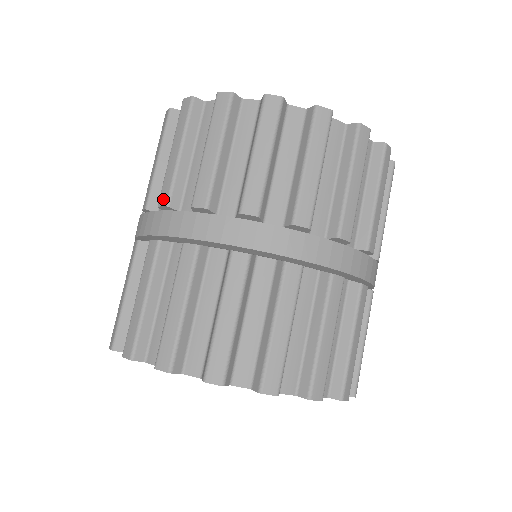
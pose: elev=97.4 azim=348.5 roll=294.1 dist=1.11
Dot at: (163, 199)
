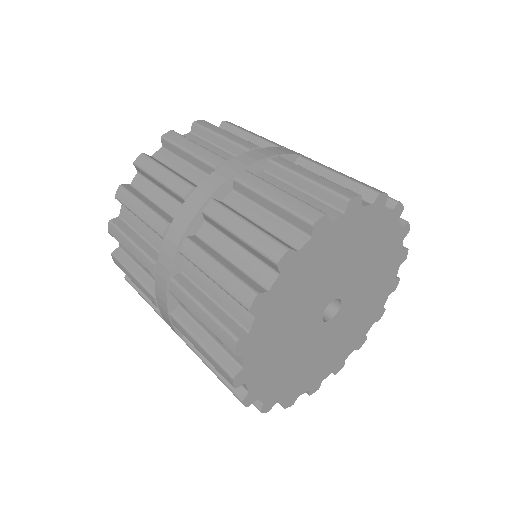
Dot at: (185, 189)
